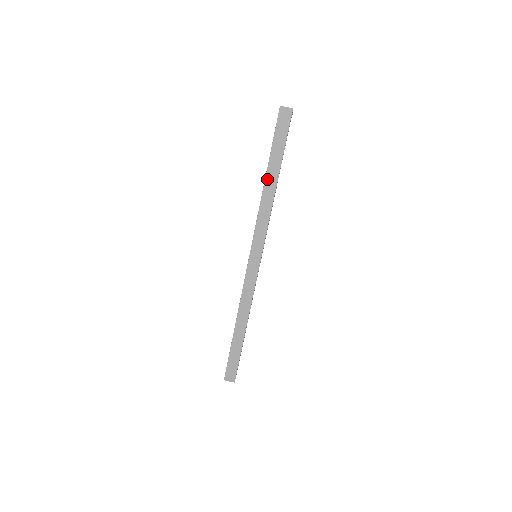
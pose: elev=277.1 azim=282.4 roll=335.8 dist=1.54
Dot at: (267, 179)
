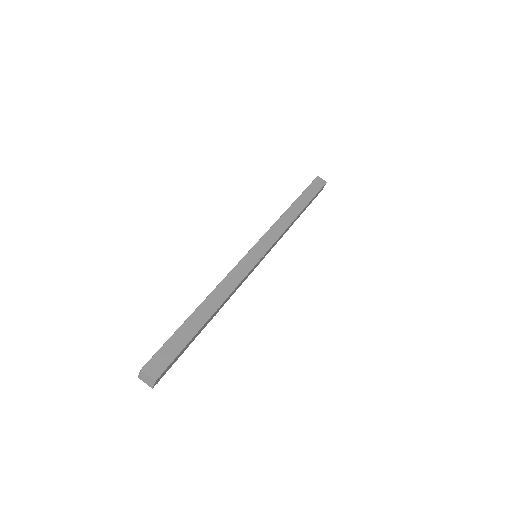
Dot at: (293, 206)
